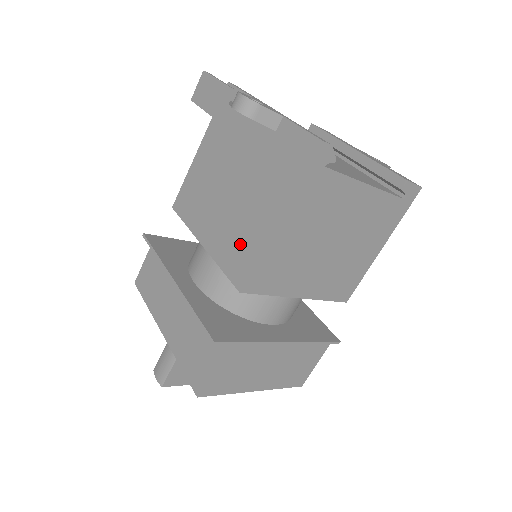
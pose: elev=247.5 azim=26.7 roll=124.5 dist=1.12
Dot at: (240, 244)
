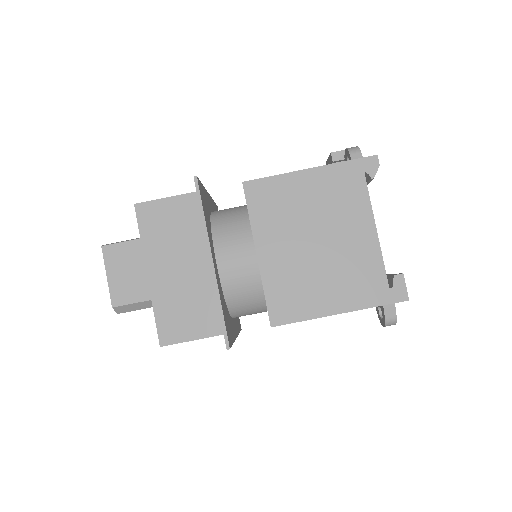
Dot at: occluded
